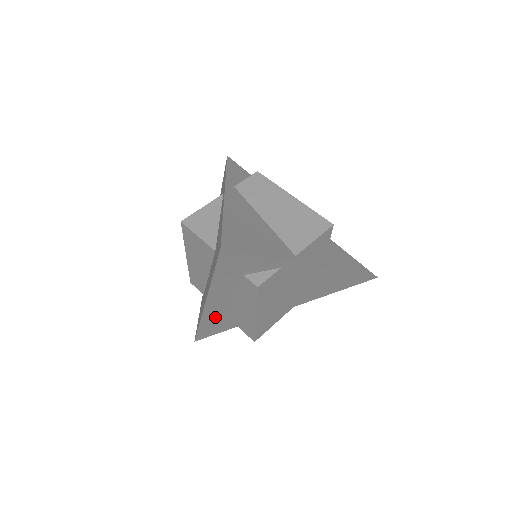
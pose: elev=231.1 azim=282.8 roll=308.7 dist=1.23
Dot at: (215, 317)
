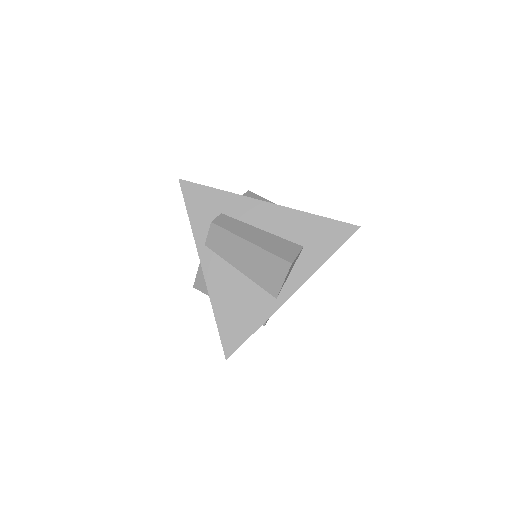
Dot at: occluded
